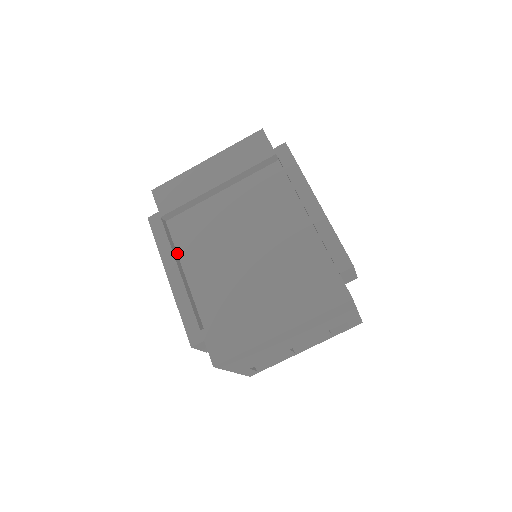
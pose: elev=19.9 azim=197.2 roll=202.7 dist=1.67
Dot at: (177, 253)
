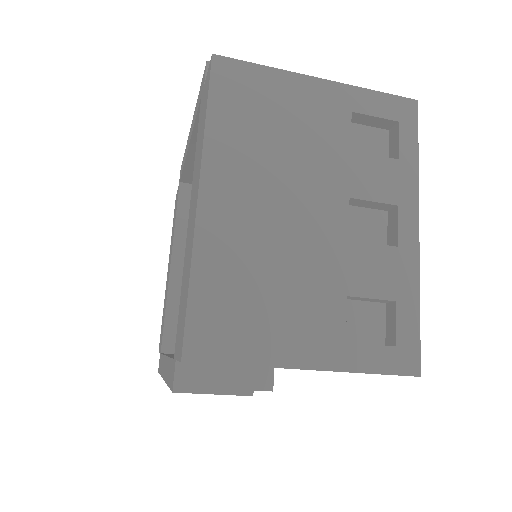
Dot at: occluded
